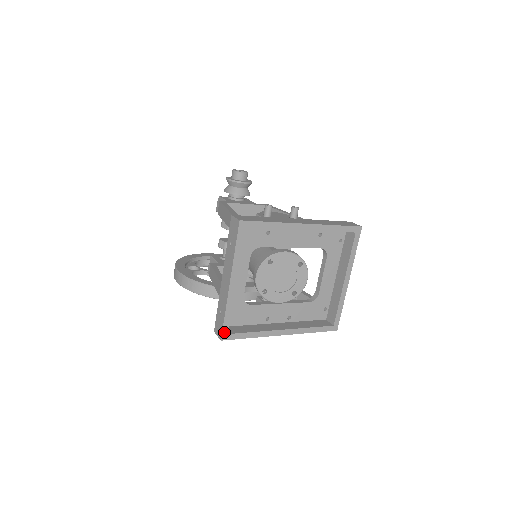
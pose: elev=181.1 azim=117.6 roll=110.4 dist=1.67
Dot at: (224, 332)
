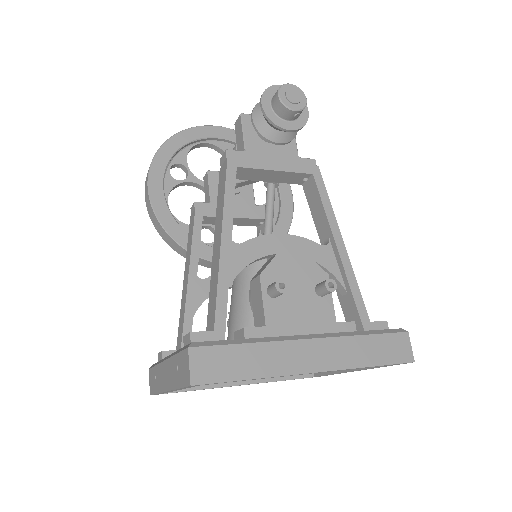
Dot at: (155, 394)
